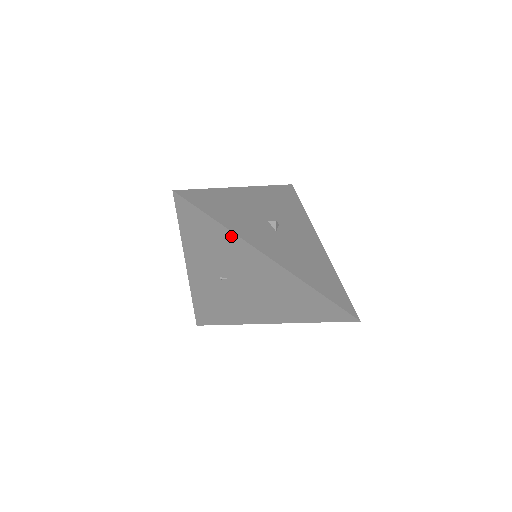
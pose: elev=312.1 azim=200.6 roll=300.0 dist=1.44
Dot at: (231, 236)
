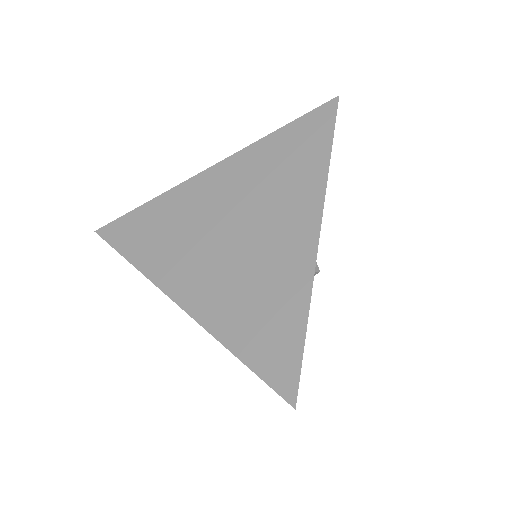
Dot at: occluded
